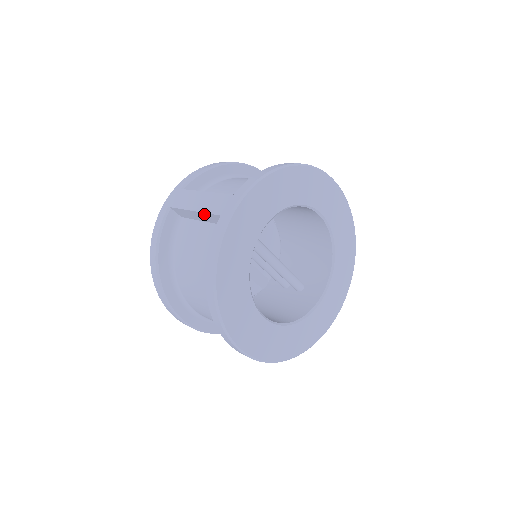
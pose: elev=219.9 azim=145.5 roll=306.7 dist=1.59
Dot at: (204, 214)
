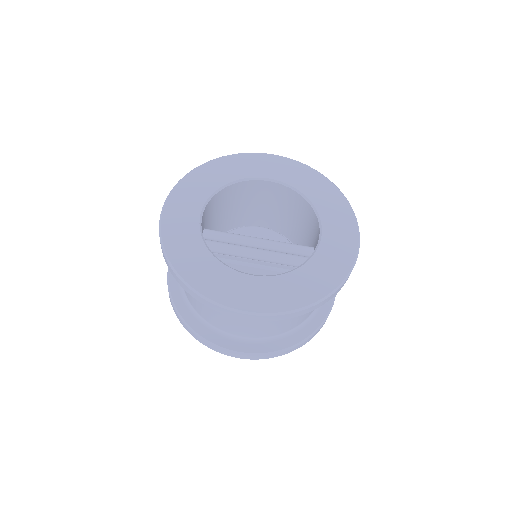
Dot at: occluded
